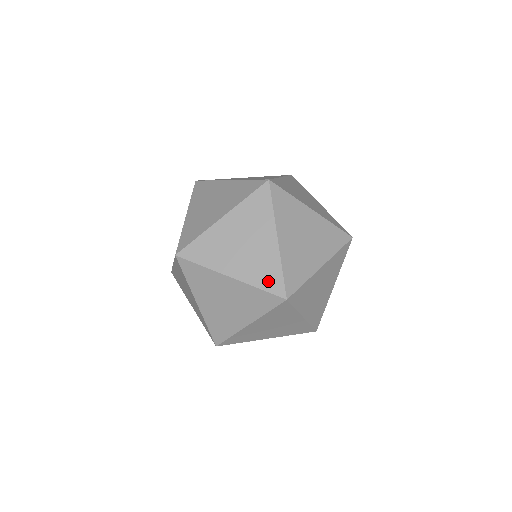
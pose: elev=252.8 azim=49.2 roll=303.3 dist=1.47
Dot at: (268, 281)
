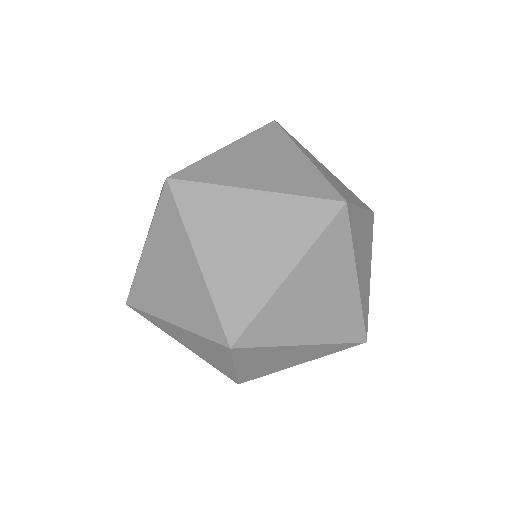
Dot at: (335, 350)
